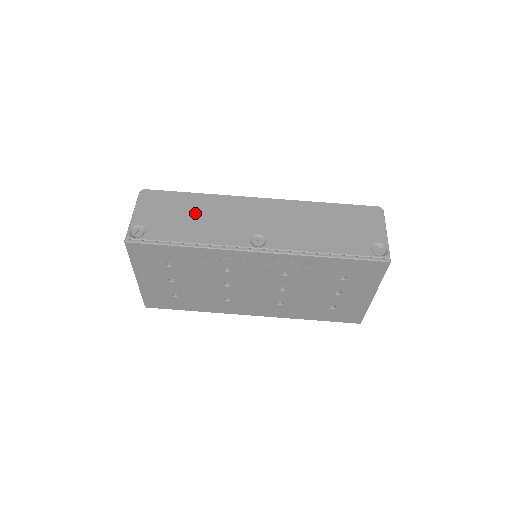
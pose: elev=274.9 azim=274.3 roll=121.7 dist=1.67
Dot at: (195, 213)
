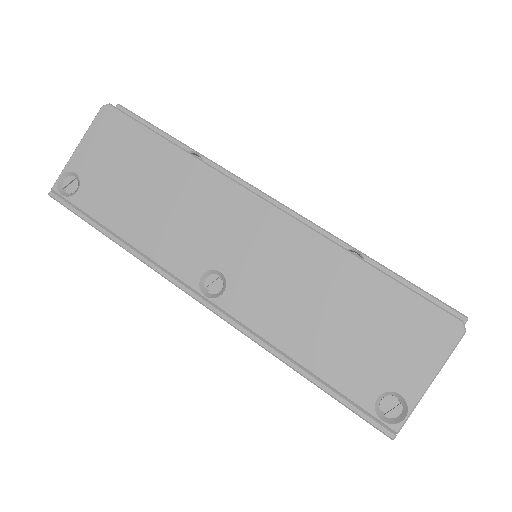
Dot at: (153, 186)
